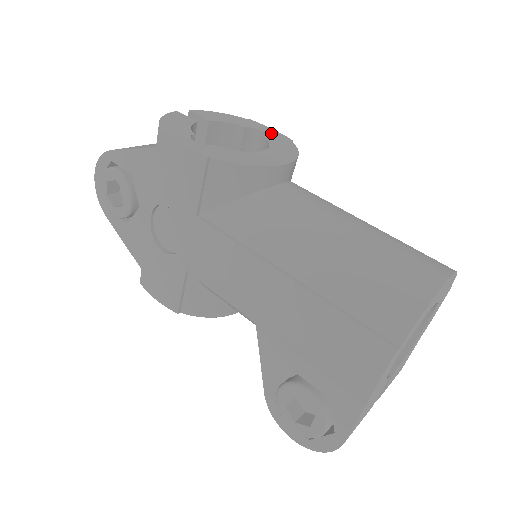
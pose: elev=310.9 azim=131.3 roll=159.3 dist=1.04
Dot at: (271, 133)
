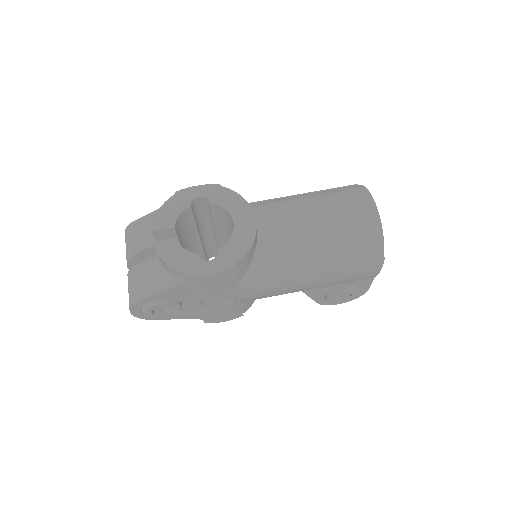
Dot at: (205, 193)
